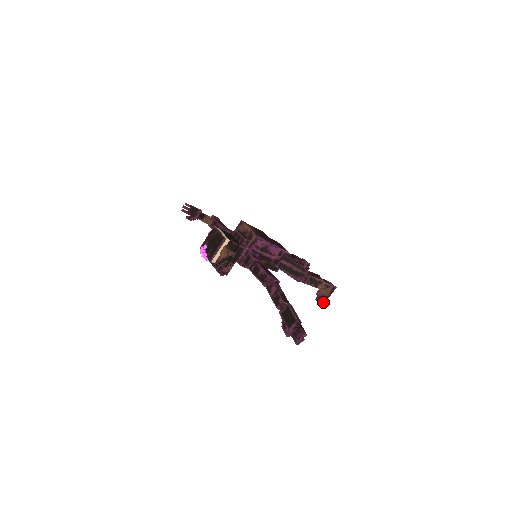
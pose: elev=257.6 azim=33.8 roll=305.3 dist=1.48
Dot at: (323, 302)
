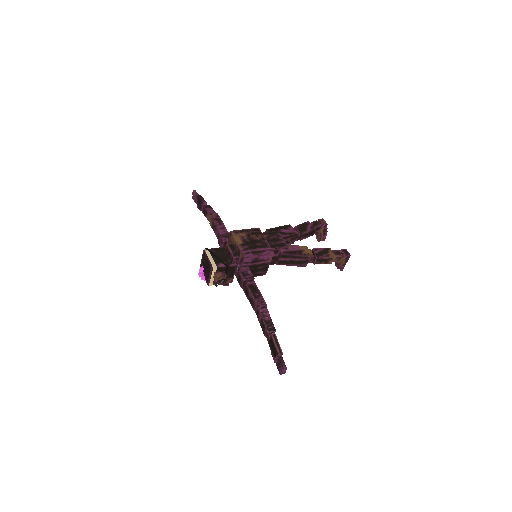
Dot at: (341, 270)
